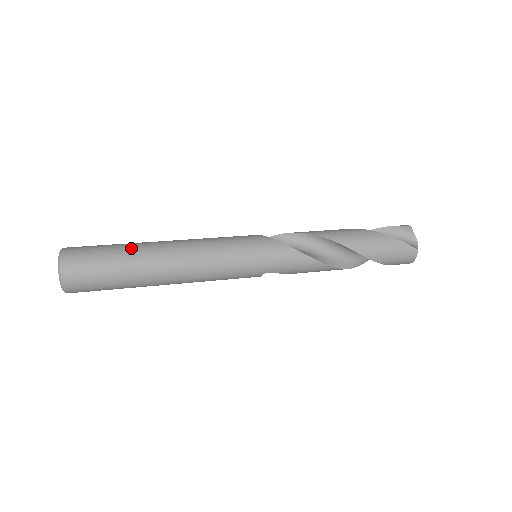
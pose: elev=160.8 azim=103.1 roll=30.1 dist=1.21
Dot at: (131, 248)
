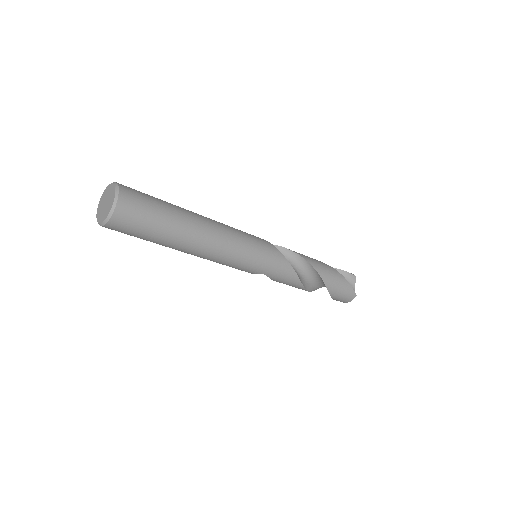
Dot at: (177, 210)
